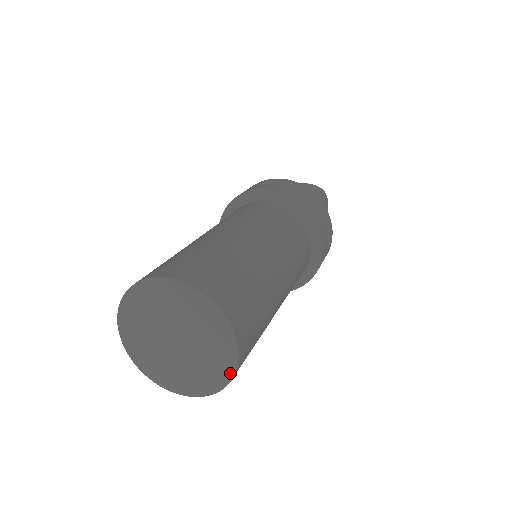
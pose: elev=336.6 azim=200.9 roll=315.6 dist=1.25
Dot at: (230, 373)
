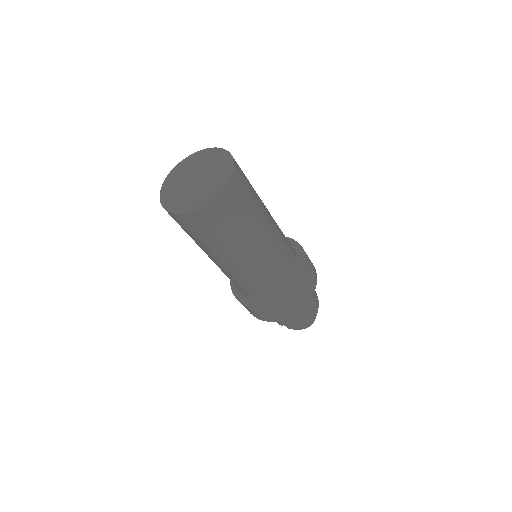
Dot at: (231, 171)
